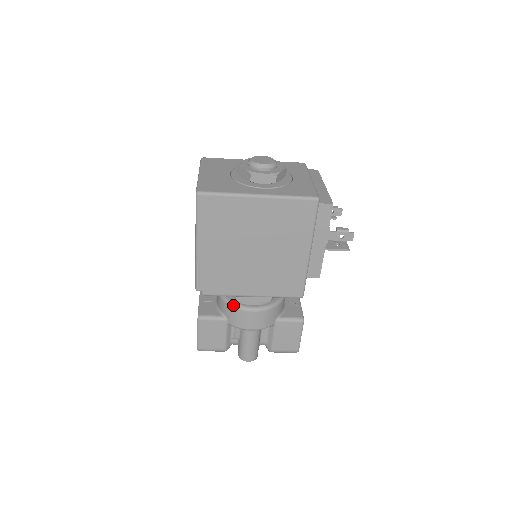
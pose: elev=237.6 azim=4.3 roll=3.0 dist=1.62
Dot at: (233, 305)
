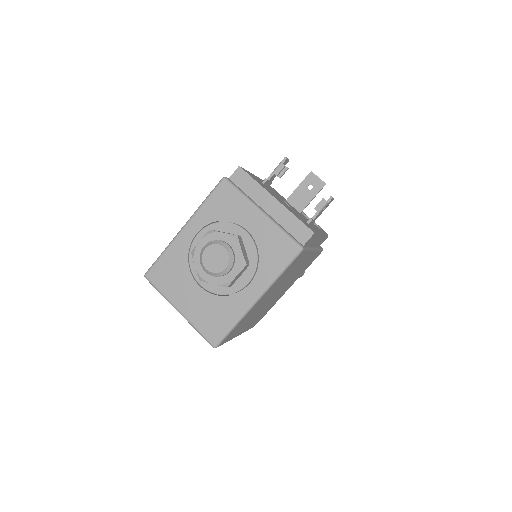
Dot at: occluded
